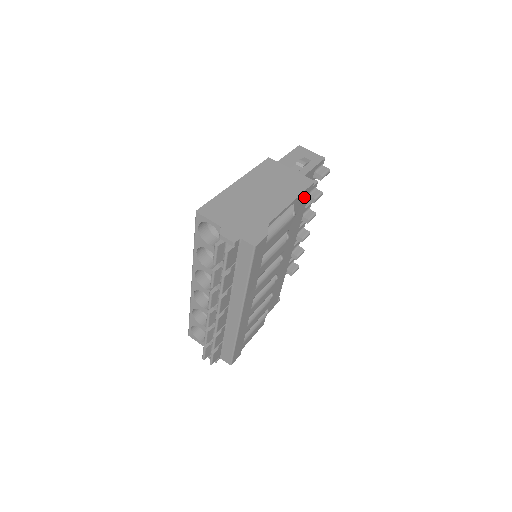
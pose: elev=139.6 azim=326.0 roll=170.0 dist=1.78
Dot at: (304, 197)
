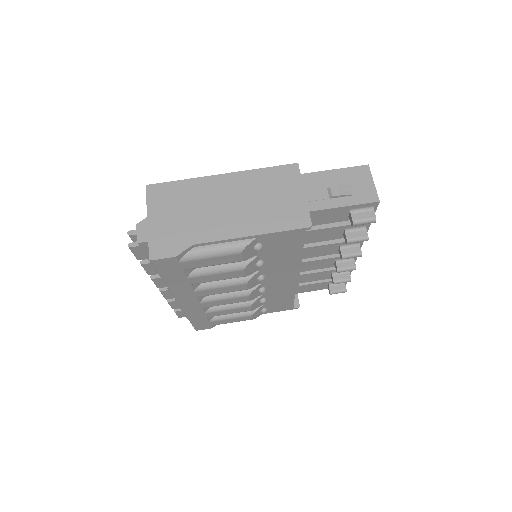
Dot at: (288, 236)
